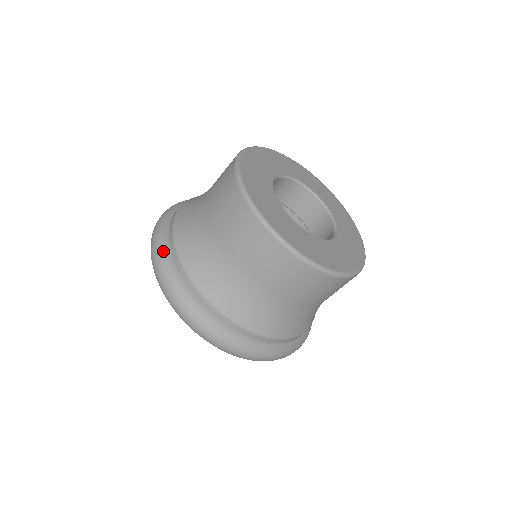
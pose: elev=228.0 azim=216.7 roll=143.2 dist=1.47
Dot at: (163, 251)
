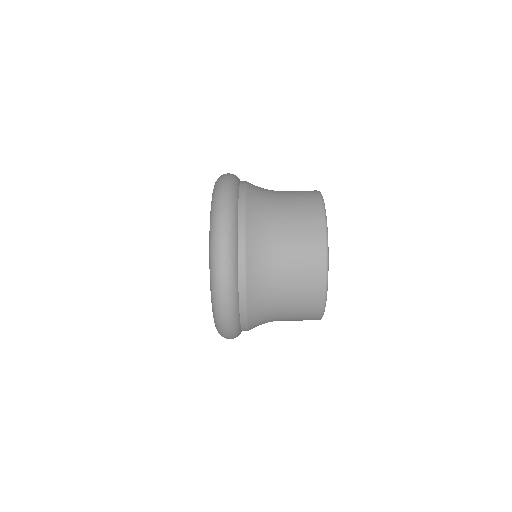
Dot at: (234, 273)
